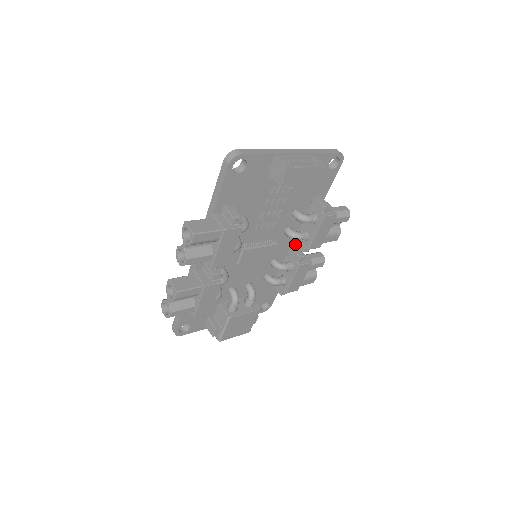
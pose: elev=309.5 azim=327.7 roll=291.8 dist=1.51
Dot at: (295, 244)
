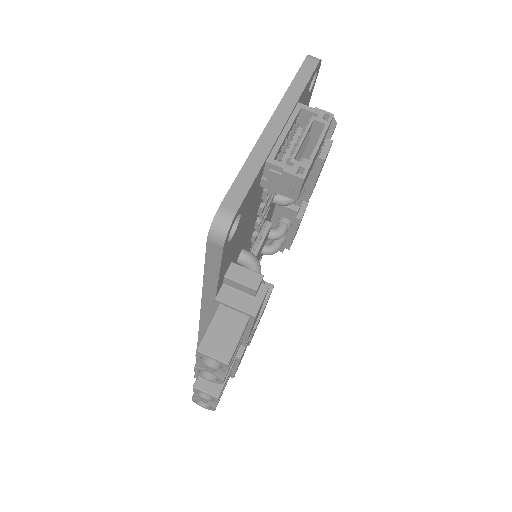
Dot at: occluded
